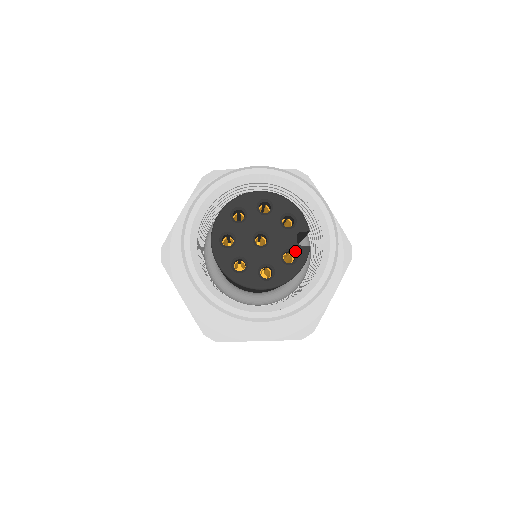
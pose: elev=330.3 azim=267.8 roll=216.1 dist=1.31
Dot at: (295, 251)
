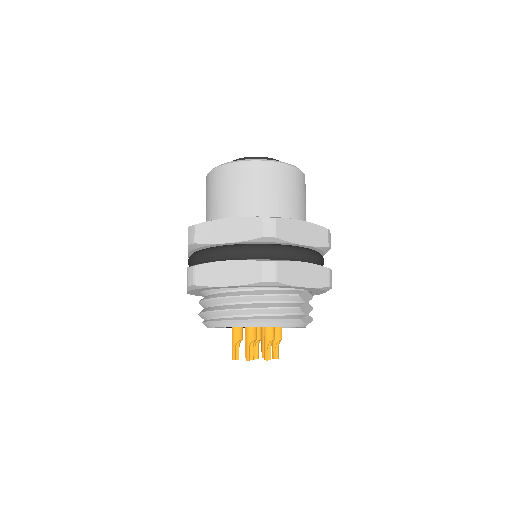
Dot at: occluded
